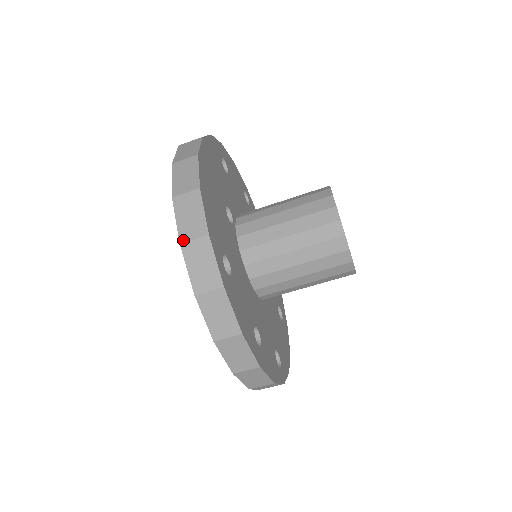
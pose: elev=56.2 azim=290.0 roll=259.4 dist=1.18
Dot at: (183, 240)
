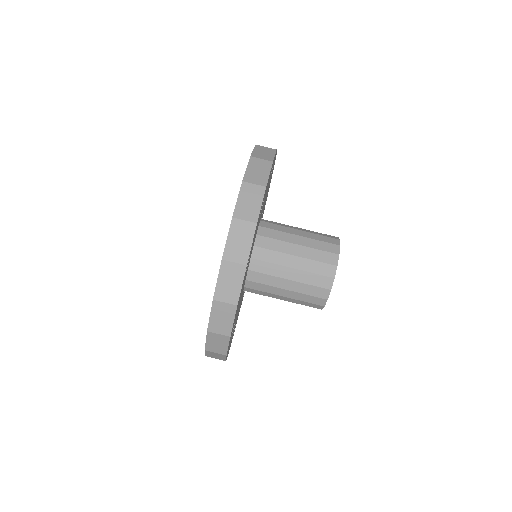
Dot at: occluded
